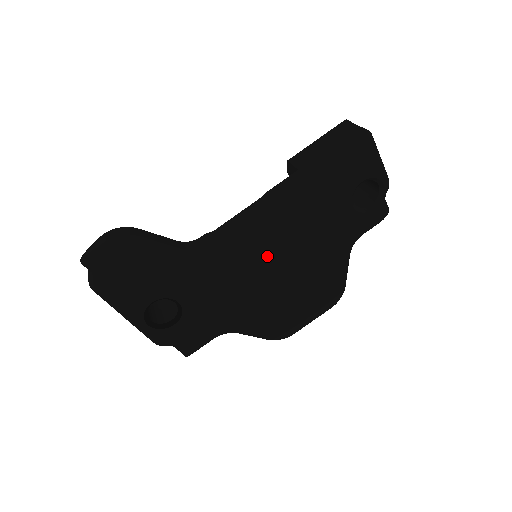
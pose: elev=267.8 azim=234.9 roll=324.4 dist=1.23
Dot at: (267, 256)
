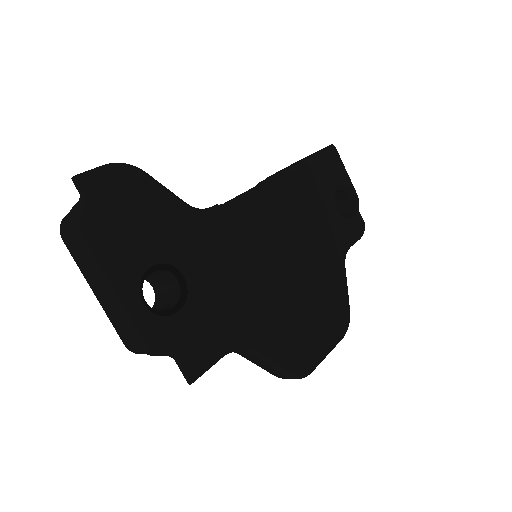
Dot at: (273, 240)
